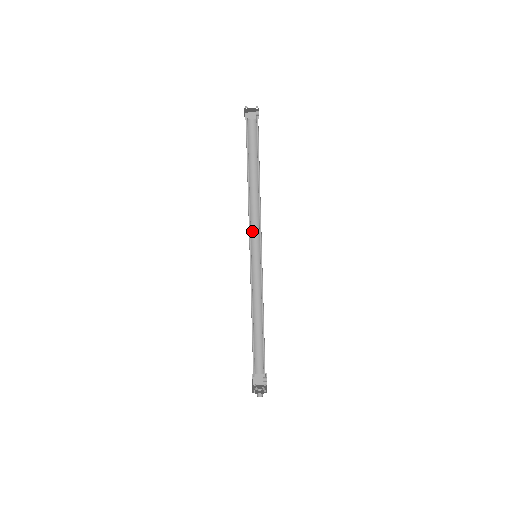
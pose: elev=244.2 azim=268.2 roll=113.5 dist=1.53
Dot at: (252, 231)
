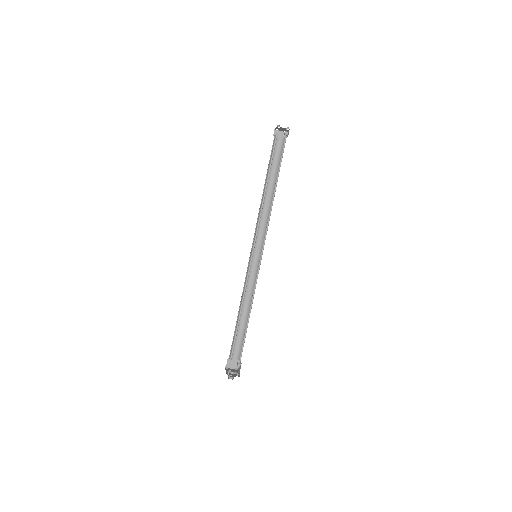
Dot at: (257, 233)
